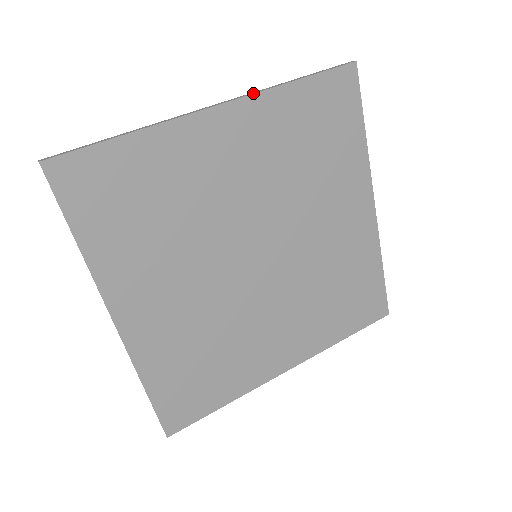
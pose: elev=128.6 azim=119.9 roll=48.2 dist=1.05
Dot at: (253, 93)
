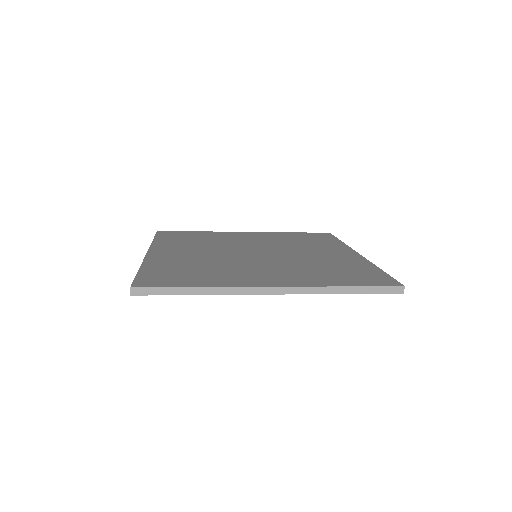
Dot at: occluded
